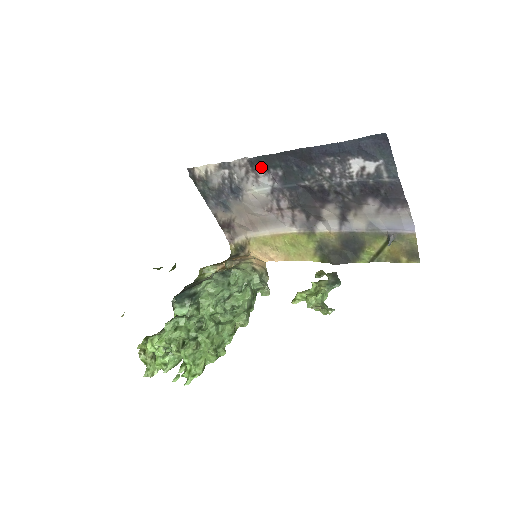
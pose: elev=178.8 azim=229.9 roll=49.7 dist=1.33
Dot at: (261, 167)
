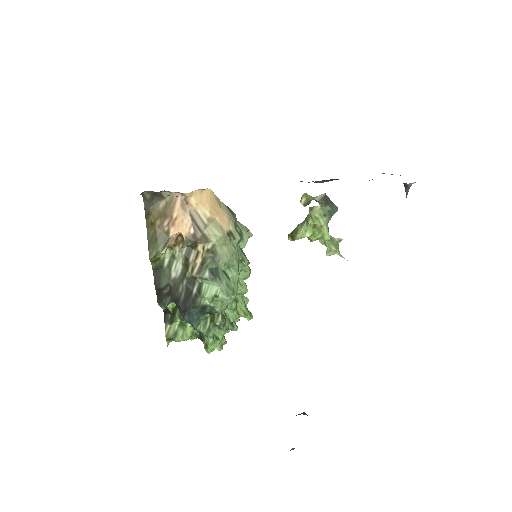
Dot at: occluded
